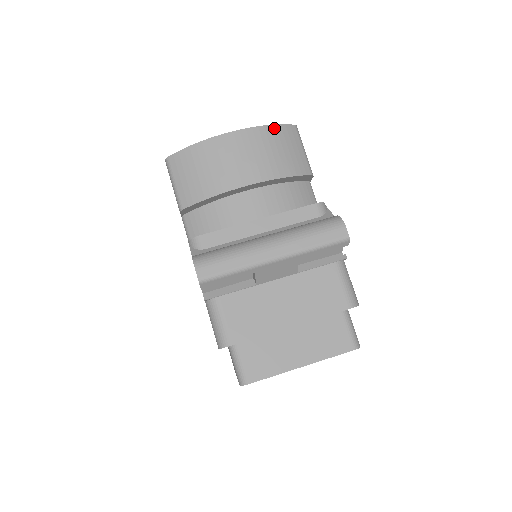
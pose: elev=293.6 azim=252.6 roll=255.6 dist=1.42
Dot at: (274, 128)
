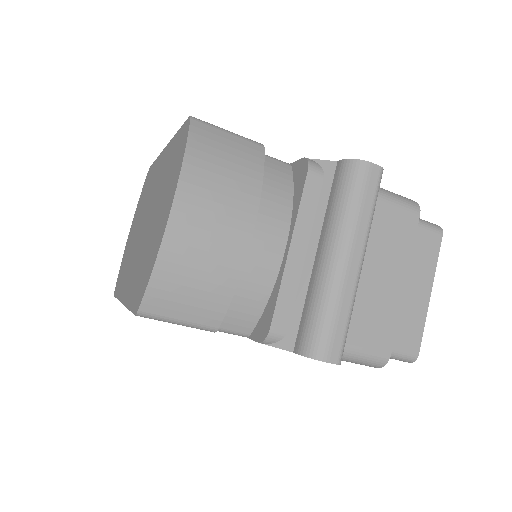
Dot at: (191, 150)
